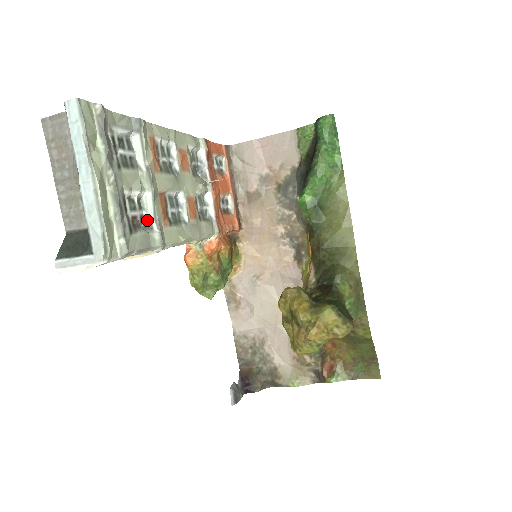
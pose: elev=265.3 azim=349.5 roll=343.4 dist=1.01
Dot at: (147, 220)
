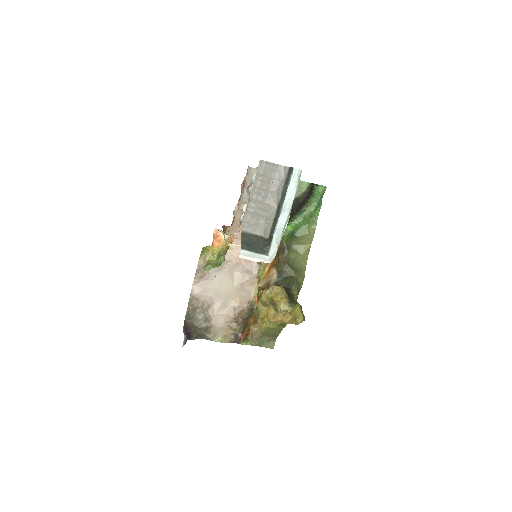
Dot at: occluded
